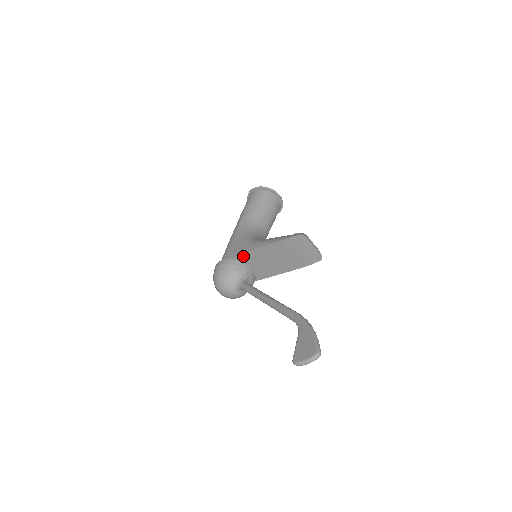
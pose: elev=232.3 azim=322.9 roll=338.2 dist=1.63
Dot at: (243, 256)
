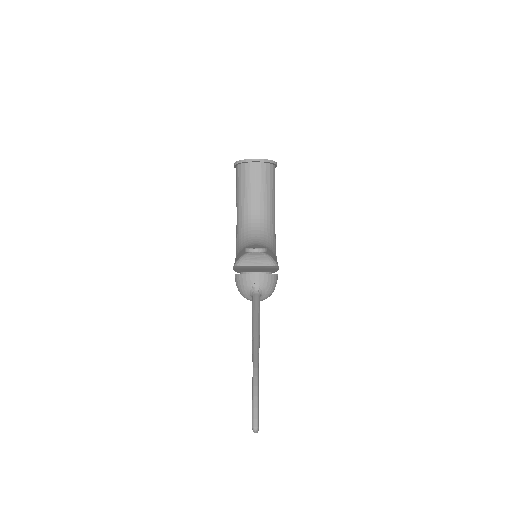
Dot at: (239, 271)
